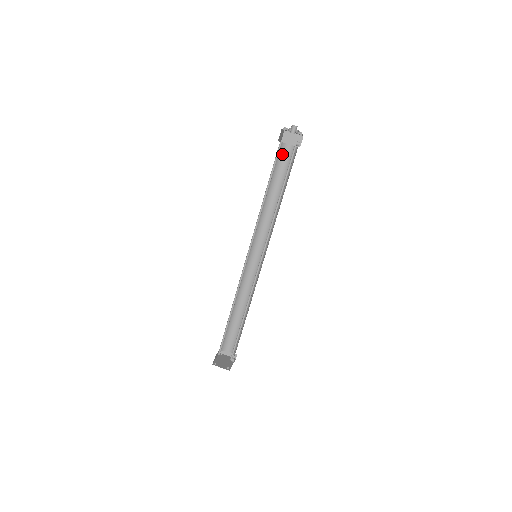
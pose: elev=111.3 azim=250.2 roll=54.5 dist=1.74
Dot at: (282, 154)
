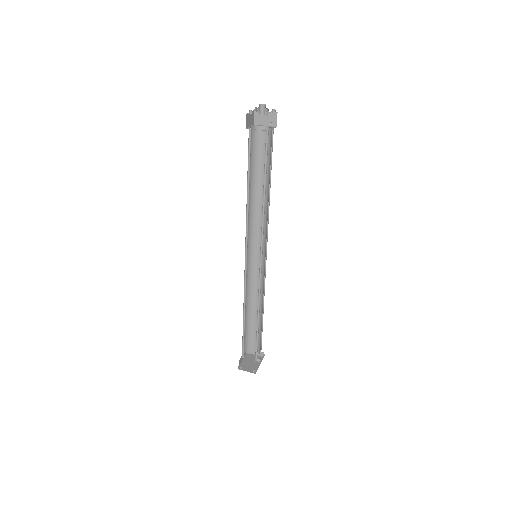
Dot at: (258, 139)
